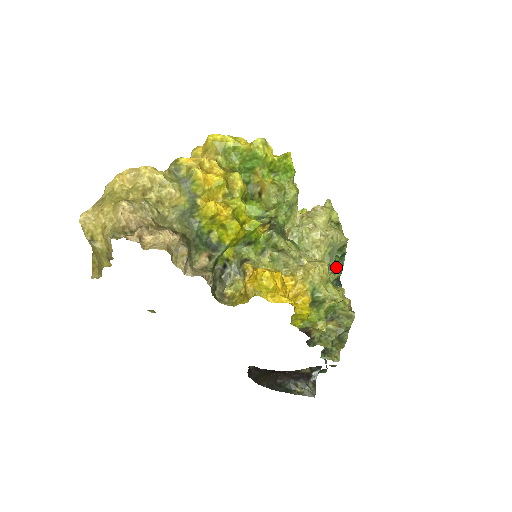
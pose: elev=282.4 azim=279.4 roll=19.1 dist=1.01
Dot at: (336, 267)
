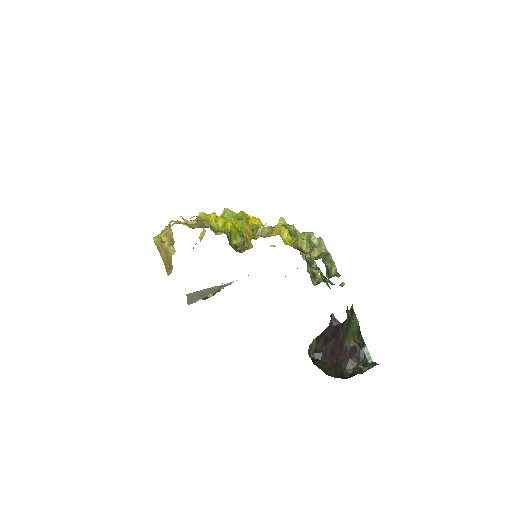
Dot at: occluded
